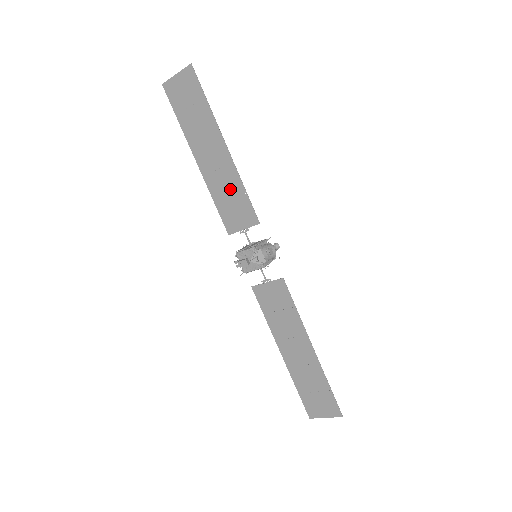
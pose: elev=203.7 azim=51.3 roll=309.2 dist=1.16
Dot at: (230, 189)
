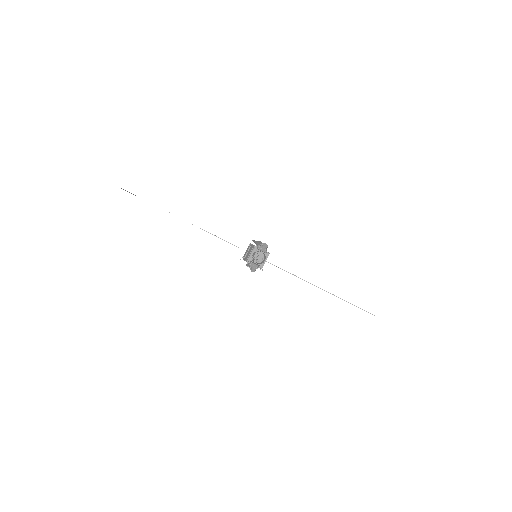
Dot at: occluded
